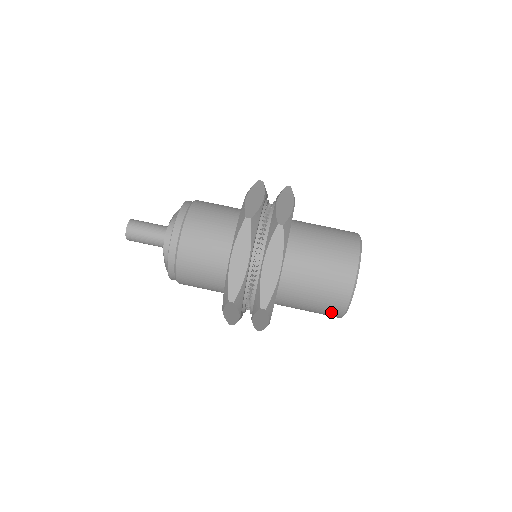
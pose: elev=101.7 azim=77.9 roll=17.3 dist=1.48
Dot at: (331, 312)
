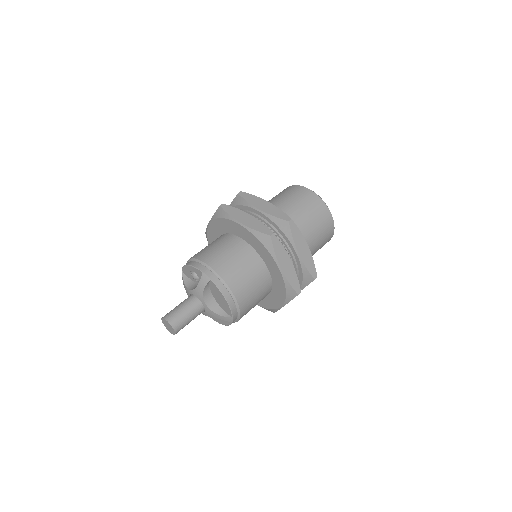
Dot at: occluded
